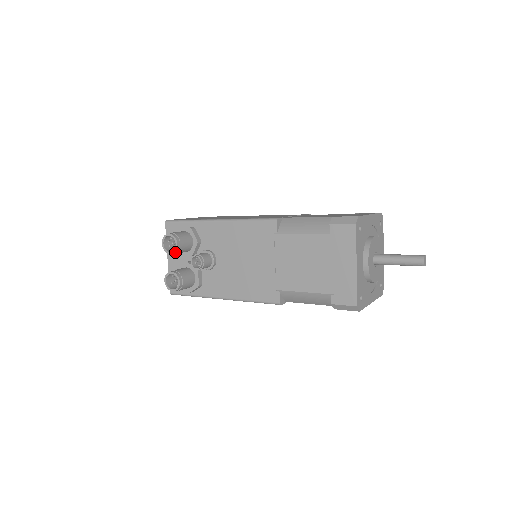
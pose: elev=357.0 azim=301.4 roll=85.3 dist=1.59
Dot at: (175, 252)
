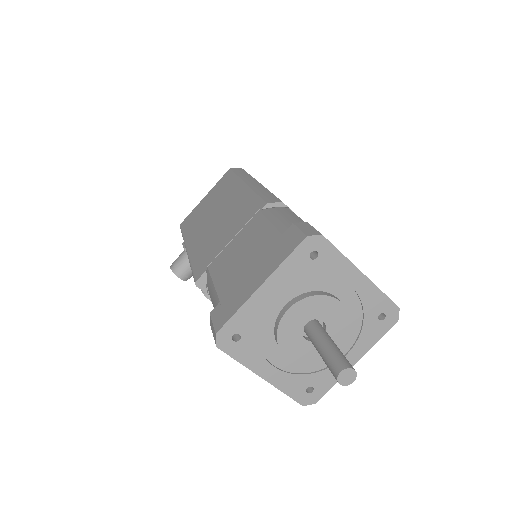
Dot at: (187, 279)
